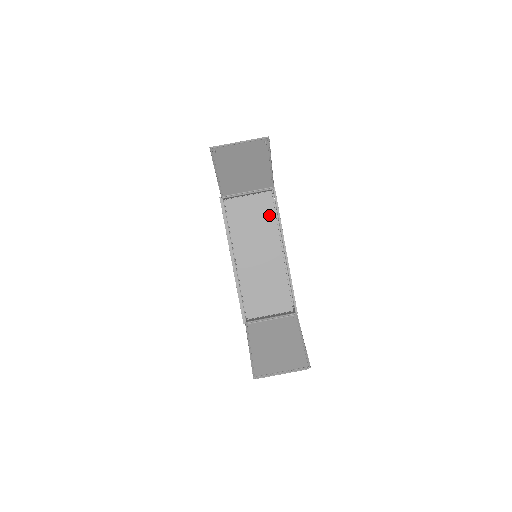
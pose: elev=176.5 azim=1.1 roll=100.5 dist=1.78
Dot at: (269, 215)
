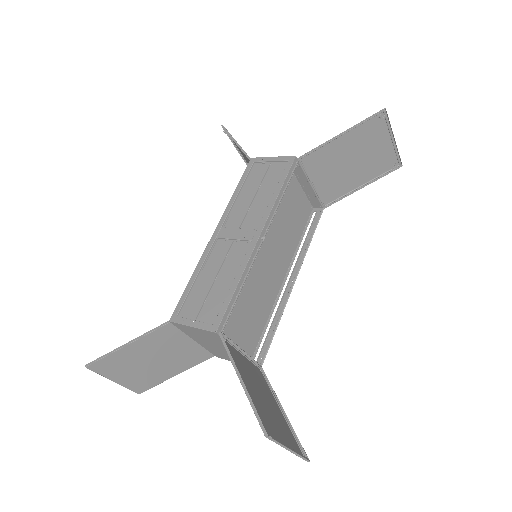
Dot at: (299, 227)
